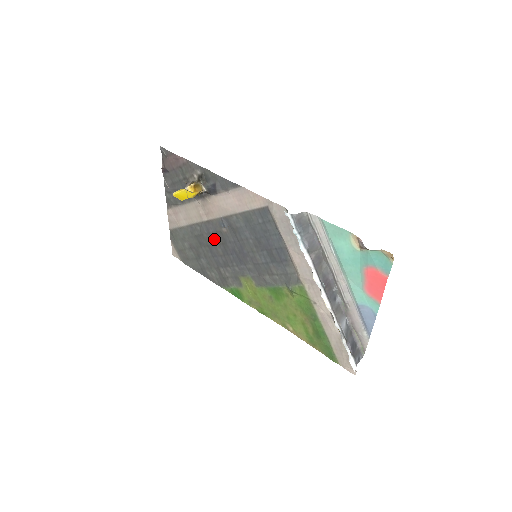
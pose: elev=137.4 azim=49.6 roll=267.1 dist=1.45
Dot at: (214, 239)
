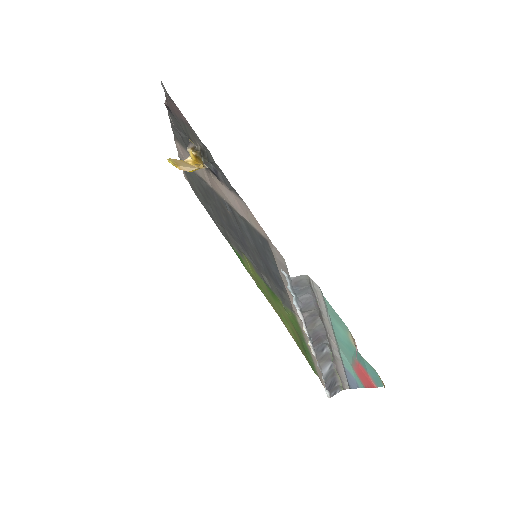
Dot at: (219, 206)
